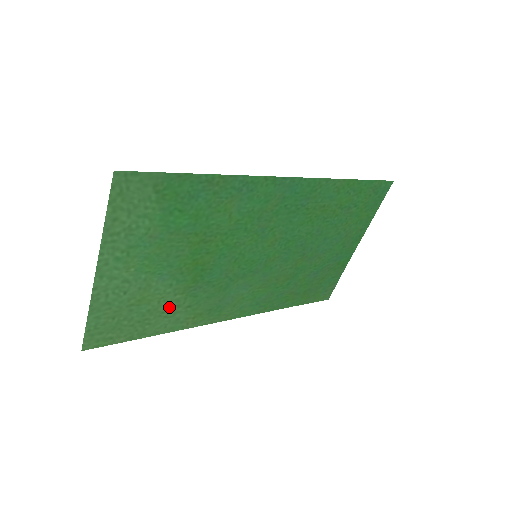
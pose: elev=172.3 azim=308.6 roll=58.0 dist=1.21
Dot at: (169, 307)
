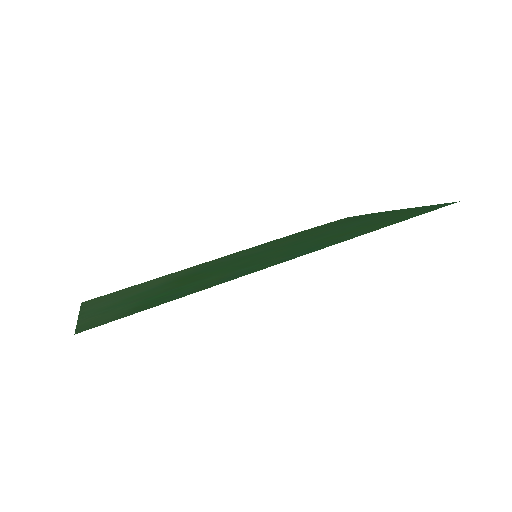
Dot at: (161, 280)
